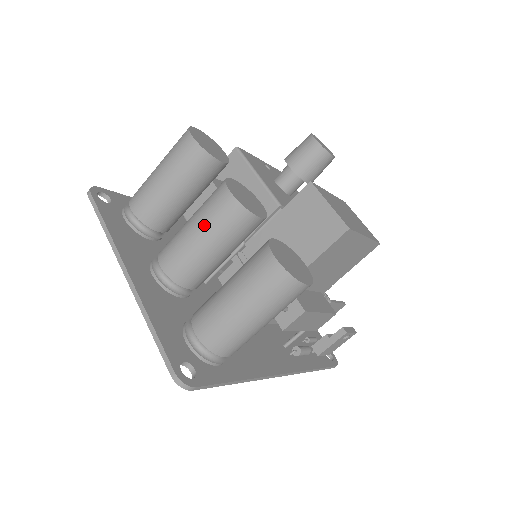
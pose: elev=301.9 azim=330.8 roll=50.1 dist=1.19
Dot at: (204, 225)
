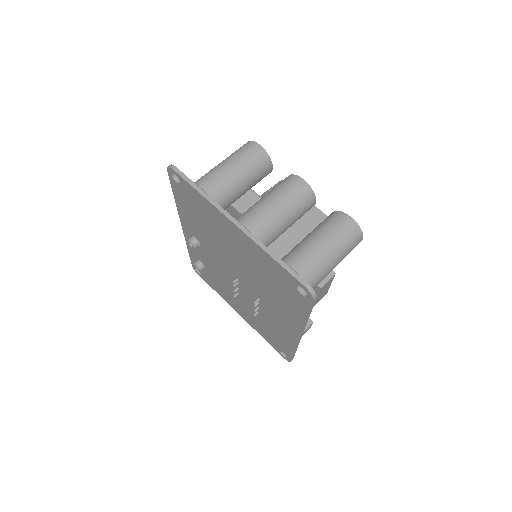
Dot at: (285, 199)
